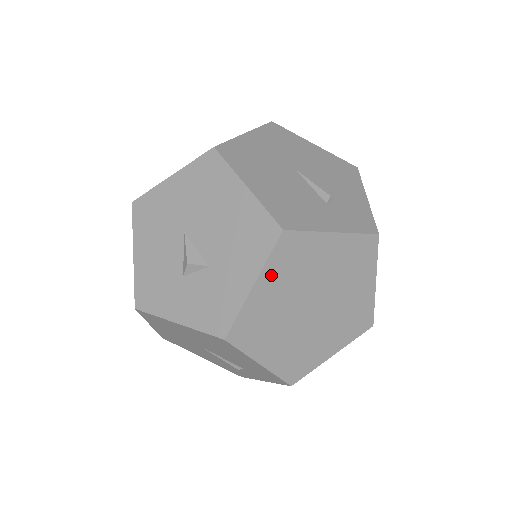
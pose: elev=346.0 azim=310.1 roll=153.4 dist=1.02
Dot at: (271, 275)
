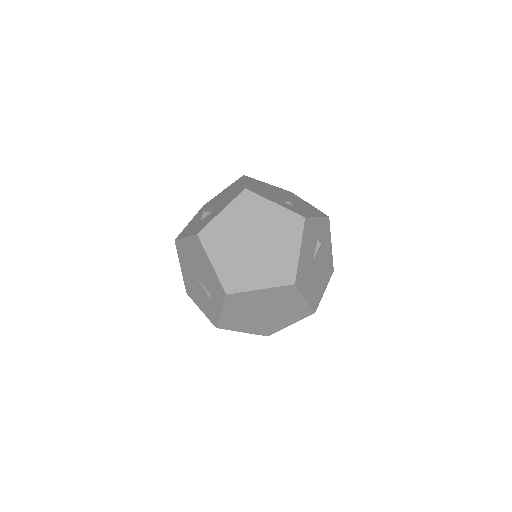
Dot at: (233, 210)
